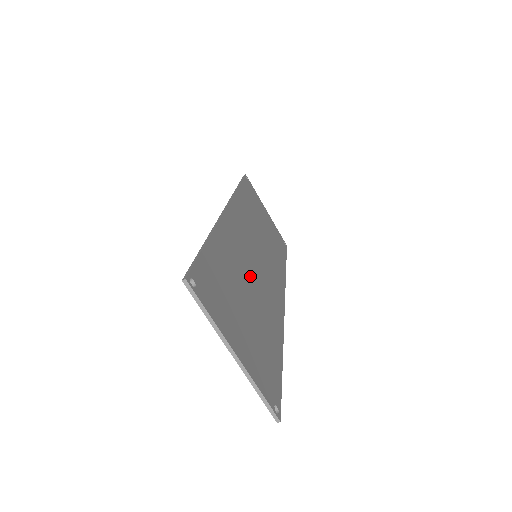
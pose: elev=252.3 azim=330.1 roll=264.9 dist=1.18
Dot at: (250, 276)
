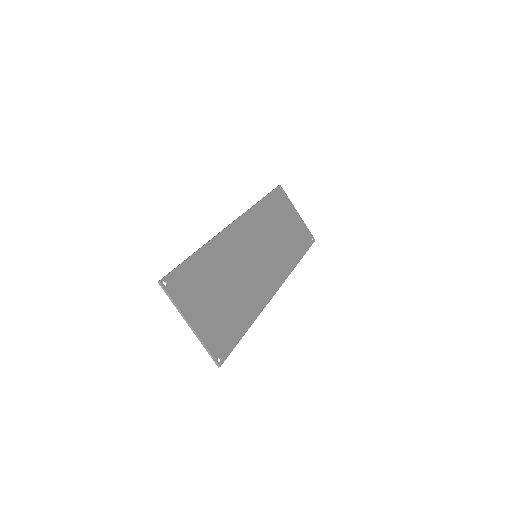
Dot at: (237, 273)
